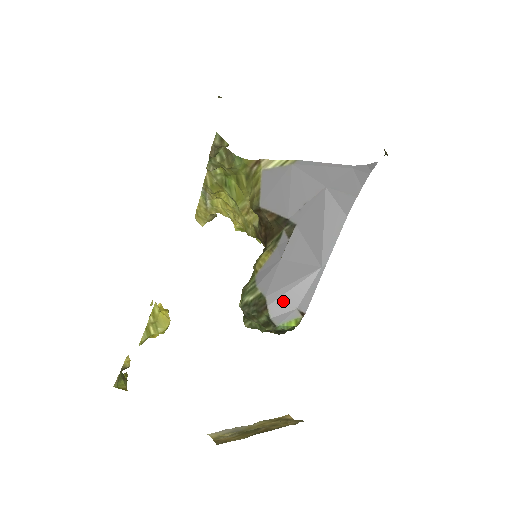
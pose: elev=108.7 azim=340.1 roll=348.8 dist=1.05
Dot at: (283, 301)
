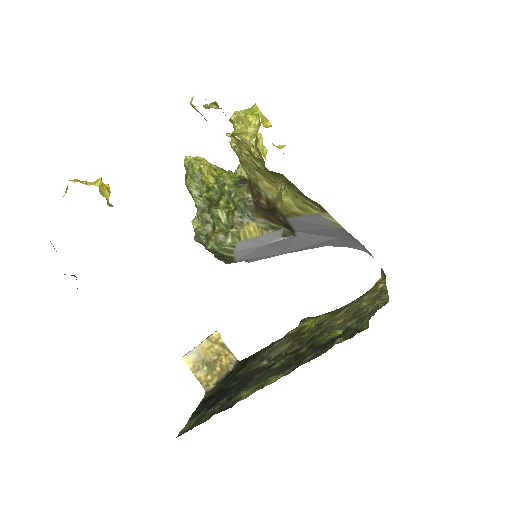
Dot at: occluded
